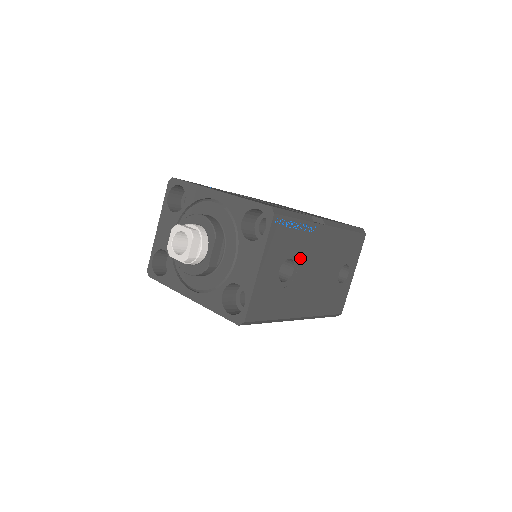
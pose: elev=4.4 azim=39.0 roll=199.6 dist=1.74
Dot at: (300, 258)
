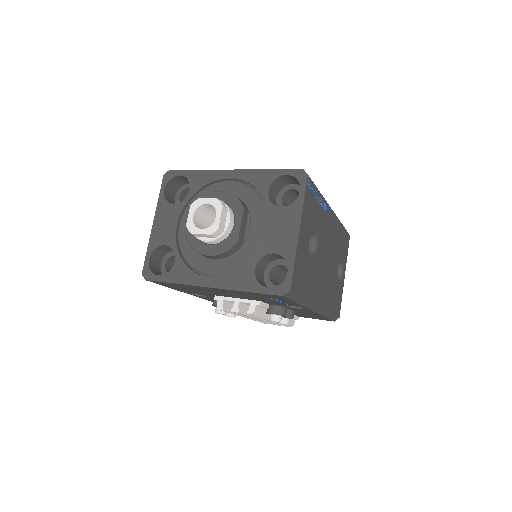
Dot at: (320, 236)
